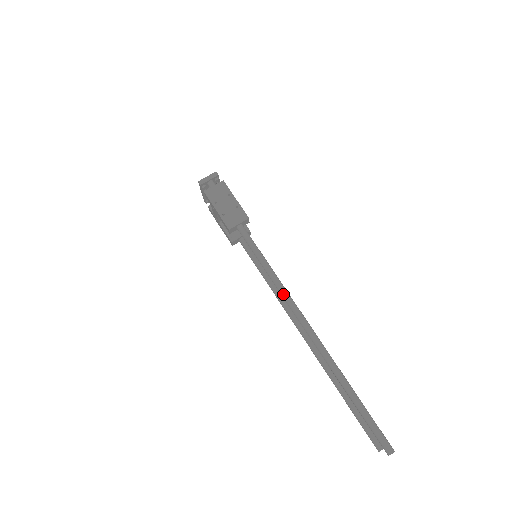
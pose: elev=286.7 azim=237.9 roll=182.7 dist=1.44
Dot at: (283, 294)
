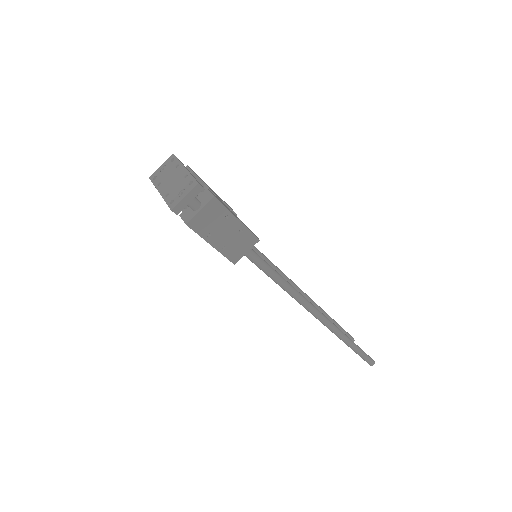
Dot at: (301, 303)
